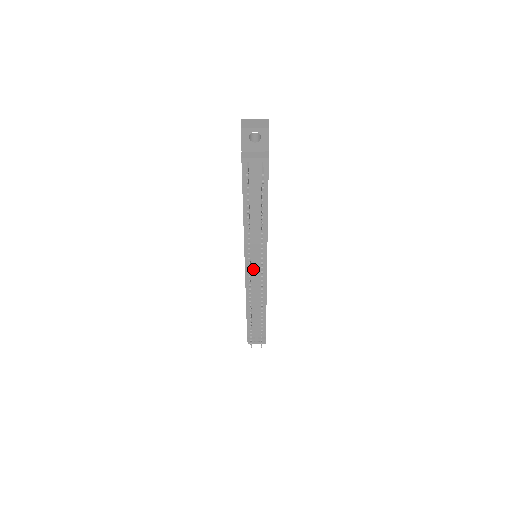
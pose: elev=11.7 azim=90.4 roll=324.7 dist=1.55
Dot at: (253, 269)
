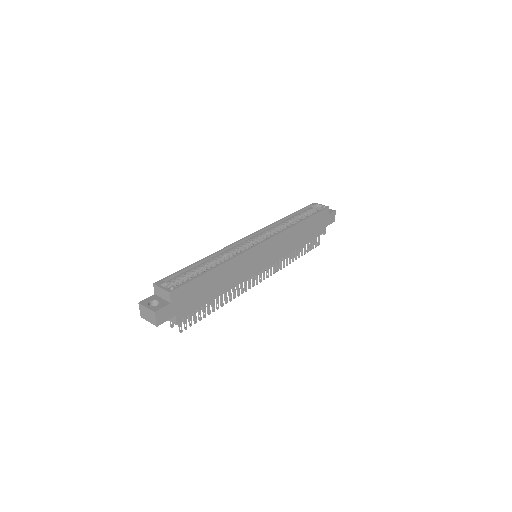
Dot at: occluded
